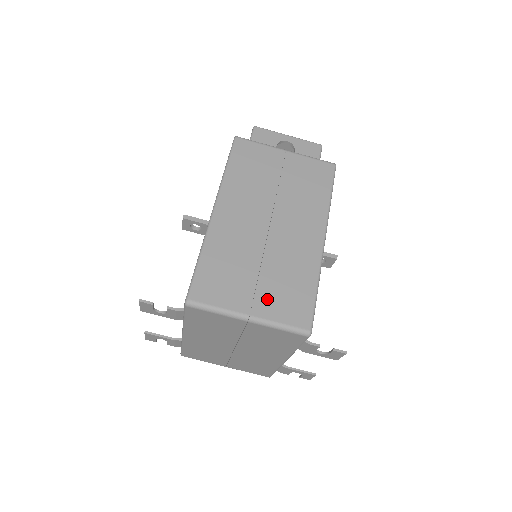
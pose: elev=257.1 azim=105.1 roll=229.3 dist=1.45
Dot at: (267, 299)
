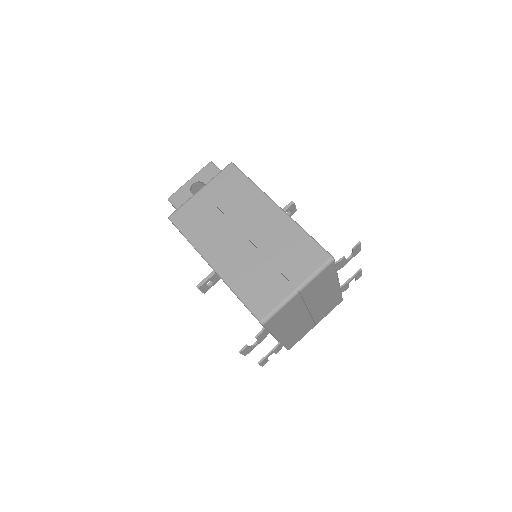
Dot at: (293, 271)
